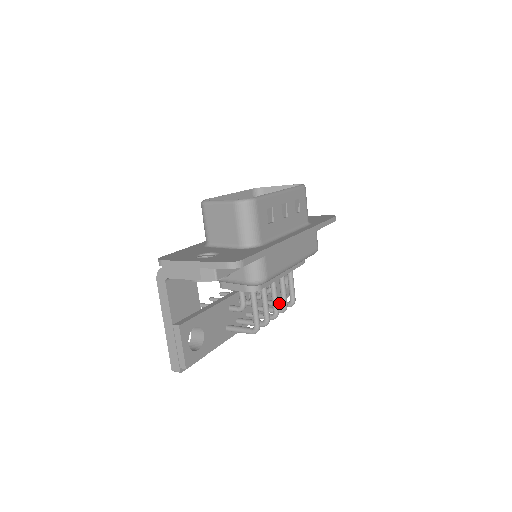
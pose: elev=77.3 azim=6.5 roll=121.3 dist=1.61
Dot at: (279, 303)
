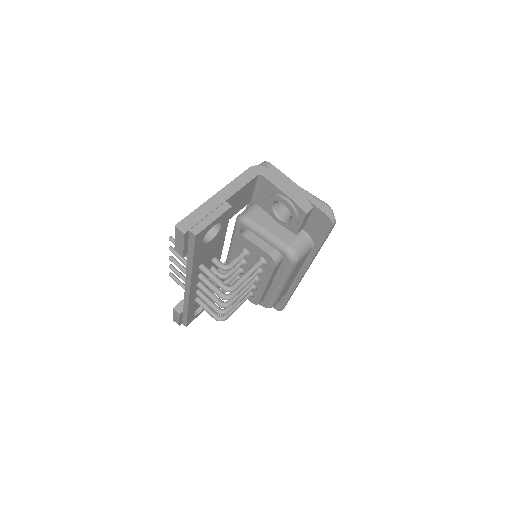
Dot at: (211, 308)
